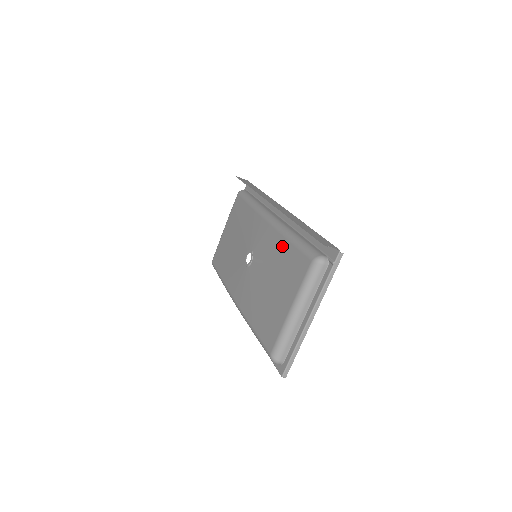
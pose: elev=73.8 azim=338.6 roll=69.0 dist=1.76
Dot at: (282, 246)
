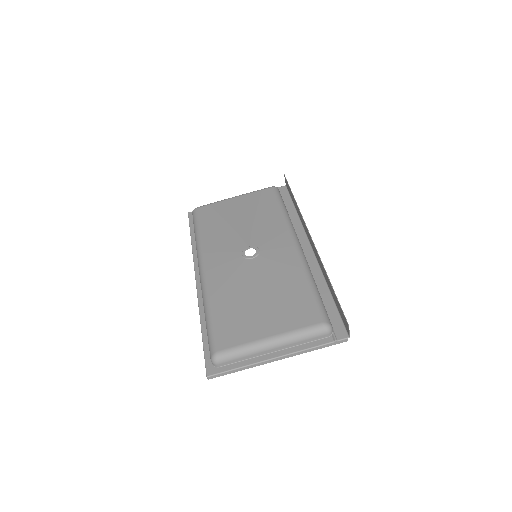
Dot at: (298, 280)
